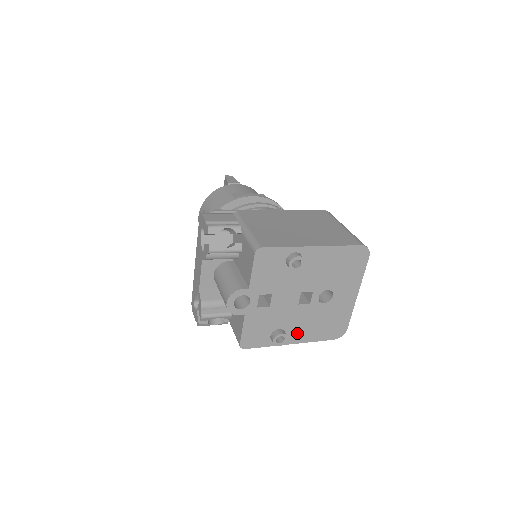
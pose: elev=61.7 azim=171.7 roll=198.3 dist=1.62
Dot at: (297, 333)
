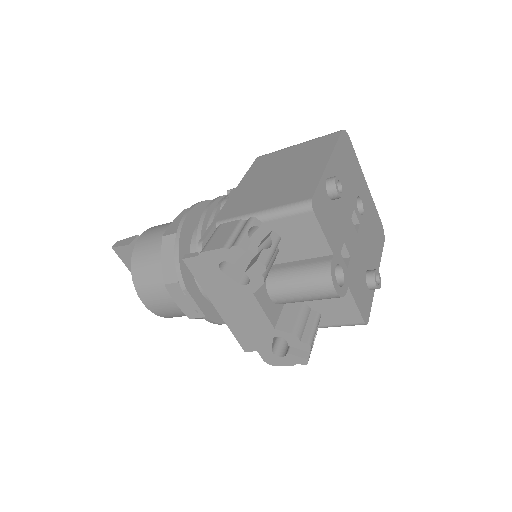
Dot at: (372, 263)
